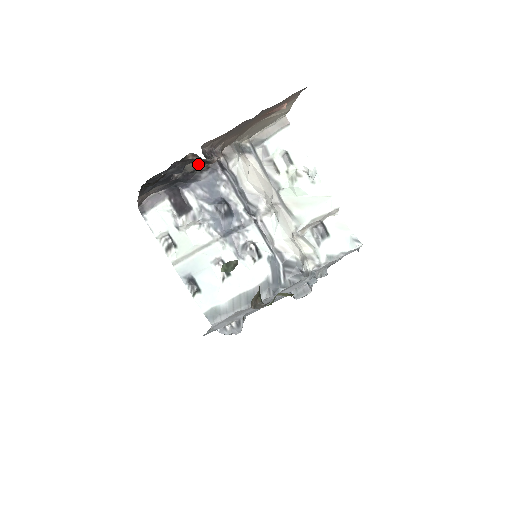
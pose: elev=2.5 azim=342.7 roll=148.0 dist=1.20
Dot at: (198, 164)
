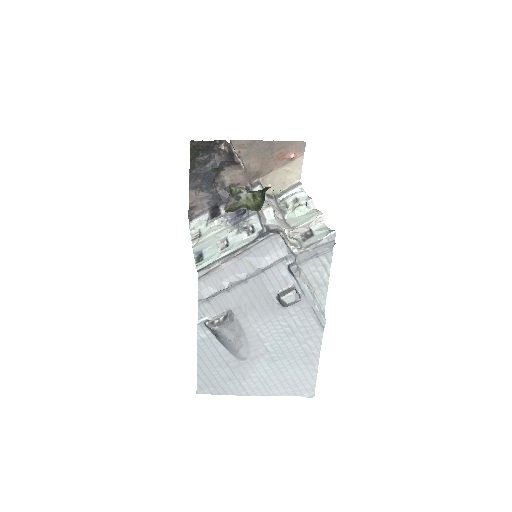
Dot at: (232, 179)
